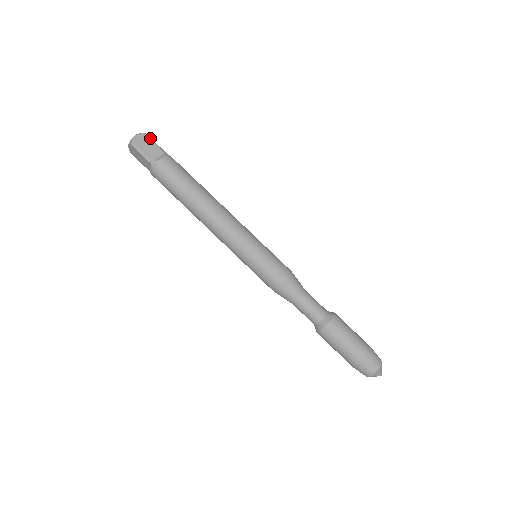
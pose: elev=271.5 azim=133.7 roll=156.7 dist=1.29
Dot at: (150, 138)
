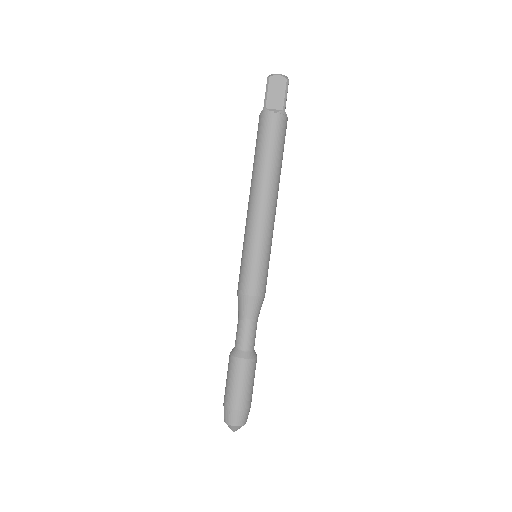
Dot at: (287, 87)
